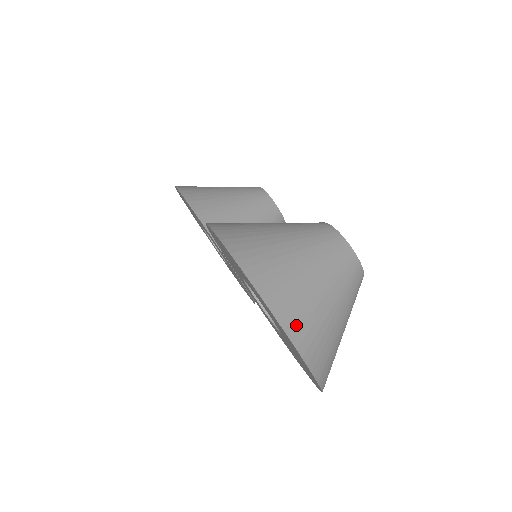
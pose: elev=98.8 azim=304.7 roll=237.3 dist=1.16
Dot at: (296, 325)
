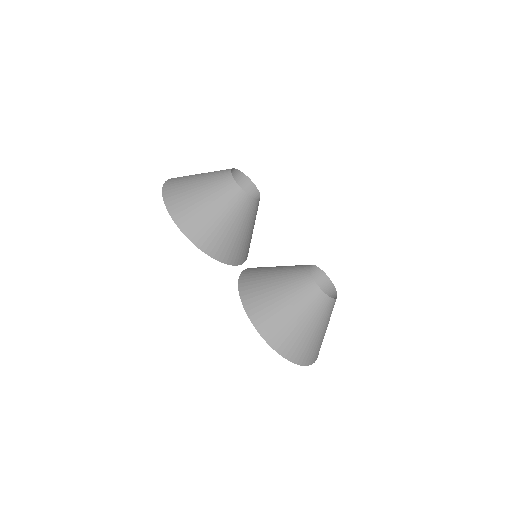
Dot at: (314, 358)
